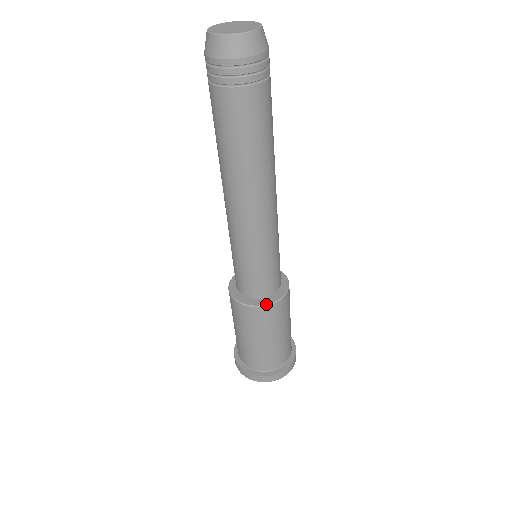
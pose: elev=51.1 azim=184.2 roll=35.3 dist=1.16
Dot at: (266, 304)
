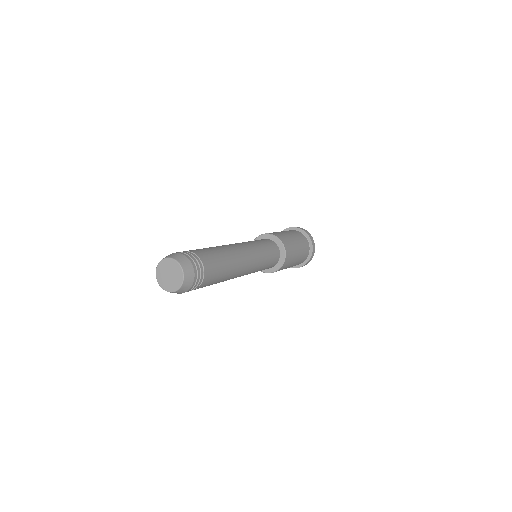
Dot at: (280, 268)
